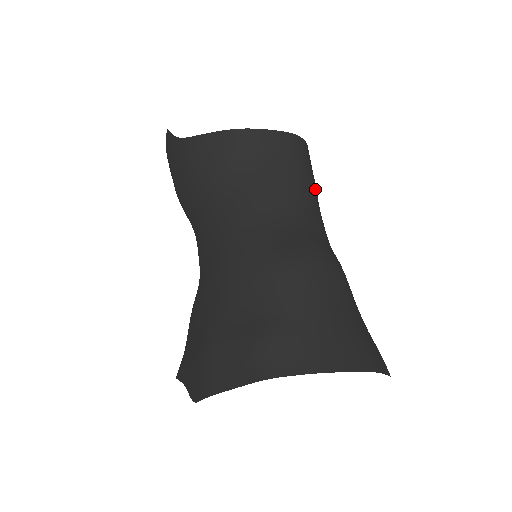
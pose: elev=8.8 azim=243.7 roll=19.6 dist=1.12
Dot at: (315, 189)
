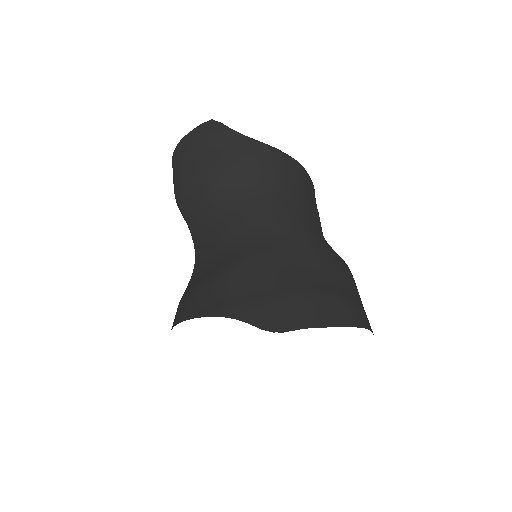
Dot at: occluded
